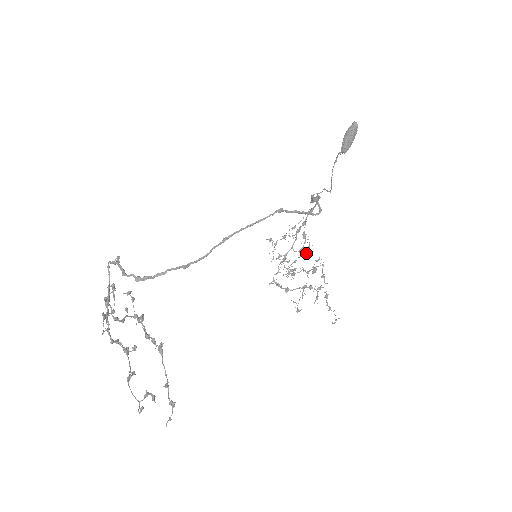
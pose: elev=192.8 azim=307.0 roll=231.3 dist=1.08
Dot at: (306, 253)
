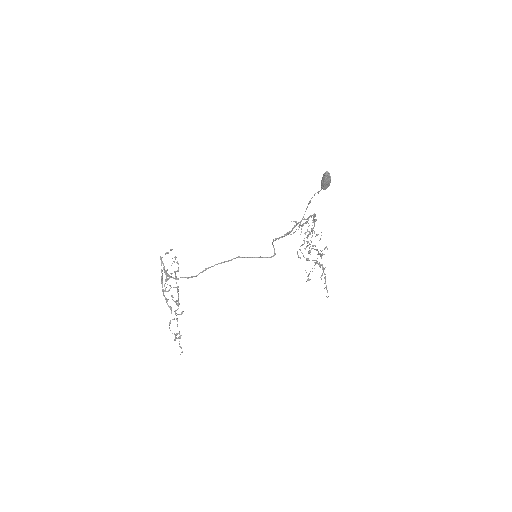
Dot at: occluded
